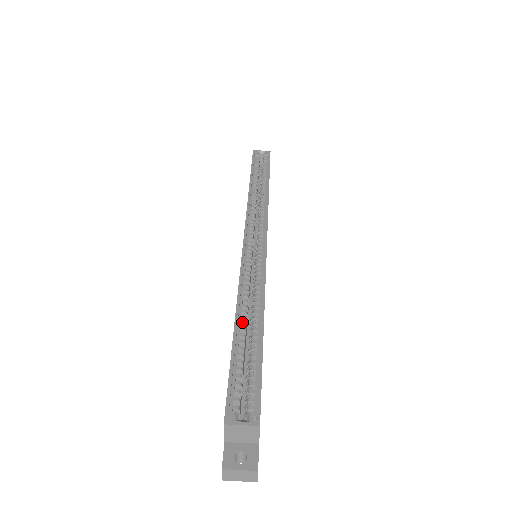
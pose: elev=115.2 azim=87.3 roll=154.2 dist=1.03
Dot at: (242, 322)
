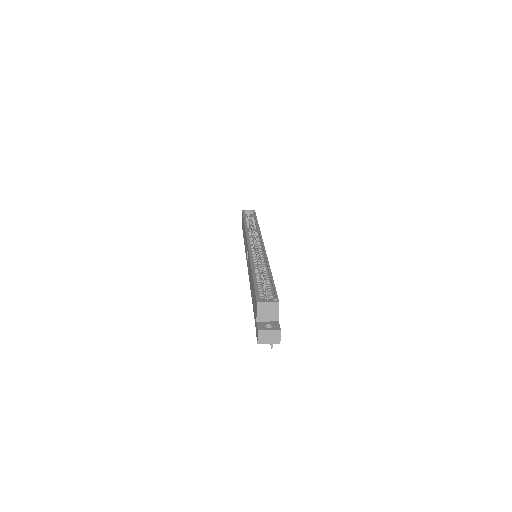
Dot at: (256, 272)
